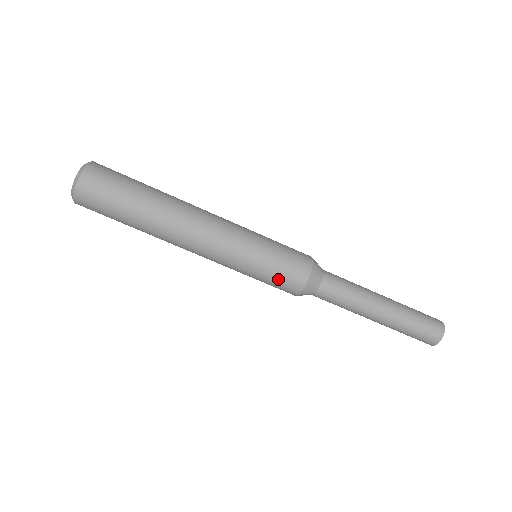
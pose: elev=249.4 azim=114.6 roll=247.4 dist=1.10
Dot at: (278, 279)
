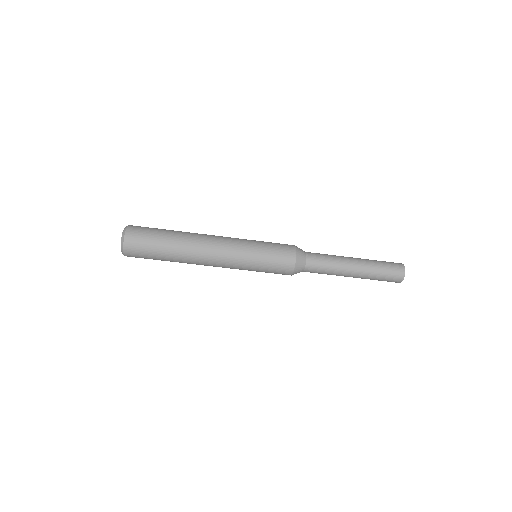
Dot at: (274, 271)
